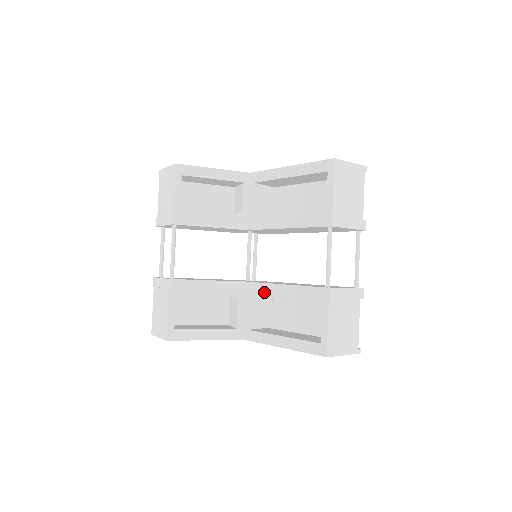
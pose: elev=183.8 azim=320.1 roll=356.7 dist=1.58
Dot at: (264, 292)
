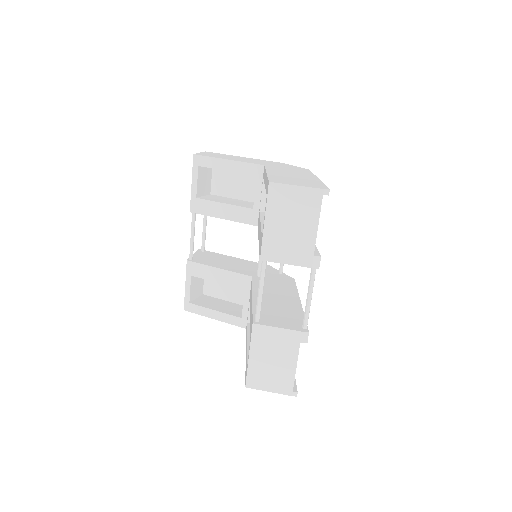
Dot at: occluded
